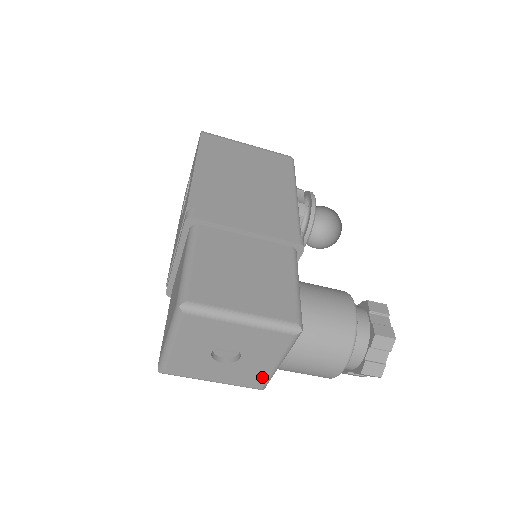
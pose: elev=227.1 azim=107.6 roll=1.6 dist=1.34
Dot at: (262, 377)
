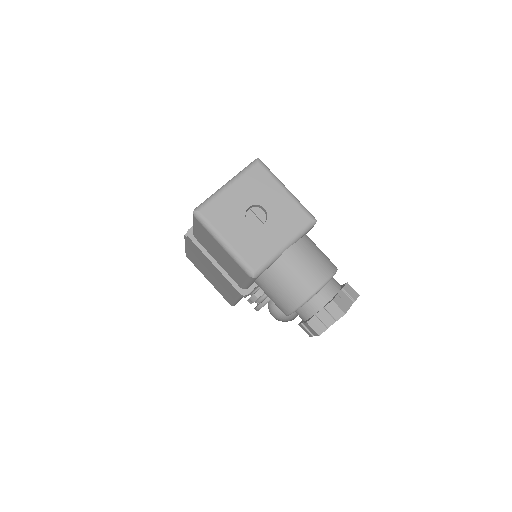
Dot at: (265, 256)
